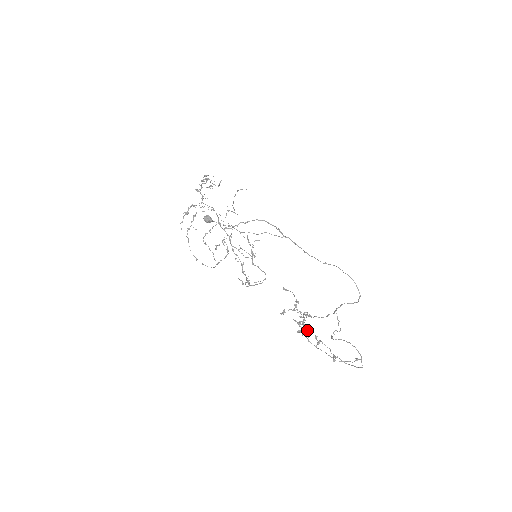
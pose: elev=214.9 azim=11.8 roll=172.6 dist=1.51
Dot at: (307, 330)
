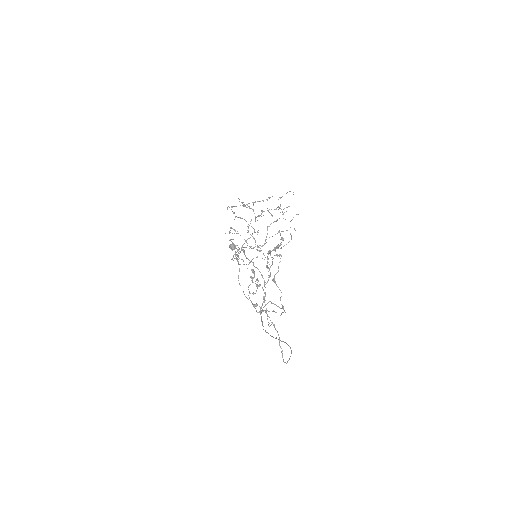
Dot at: occluded
